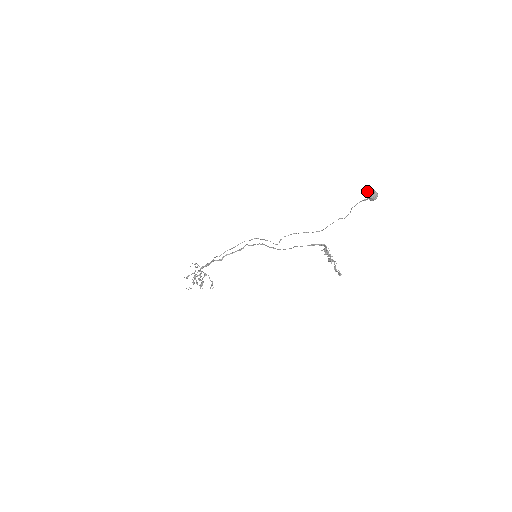
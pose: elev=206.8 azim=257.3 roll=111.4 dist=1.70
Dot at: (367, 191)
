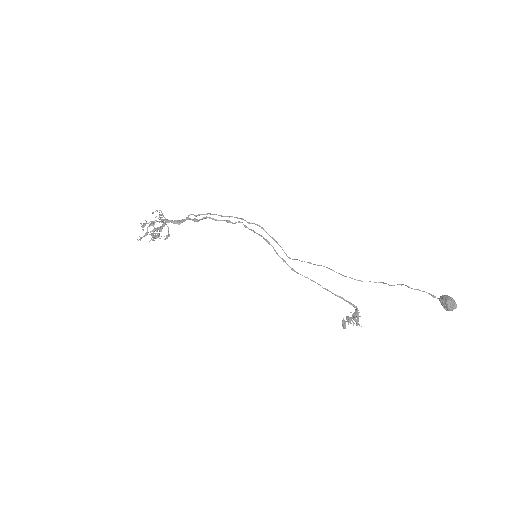
Dot at: (448, 299)
